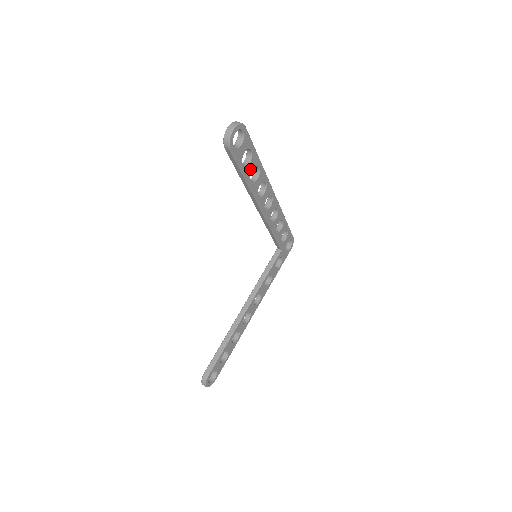
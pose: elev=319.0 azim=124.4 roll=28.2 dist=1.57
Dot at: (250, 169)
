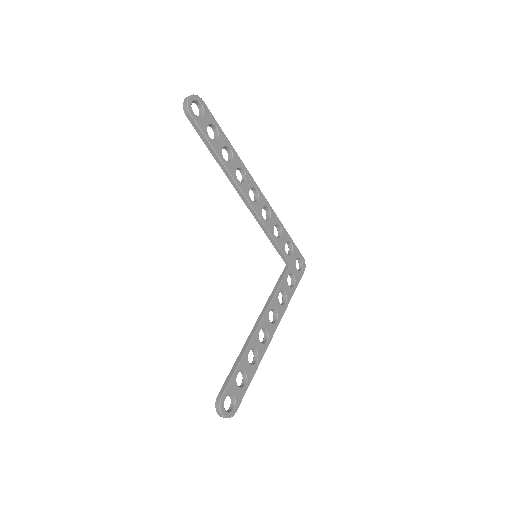
Dot at: (220, 146)
